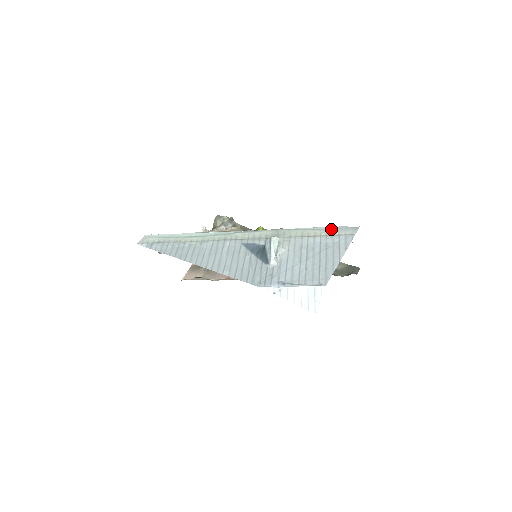
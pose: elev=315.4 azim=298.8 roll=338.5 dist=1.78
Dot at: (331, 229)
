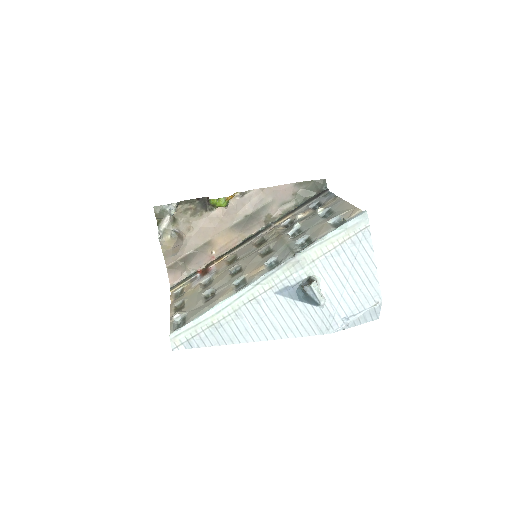
Dot at: (344, 230)
